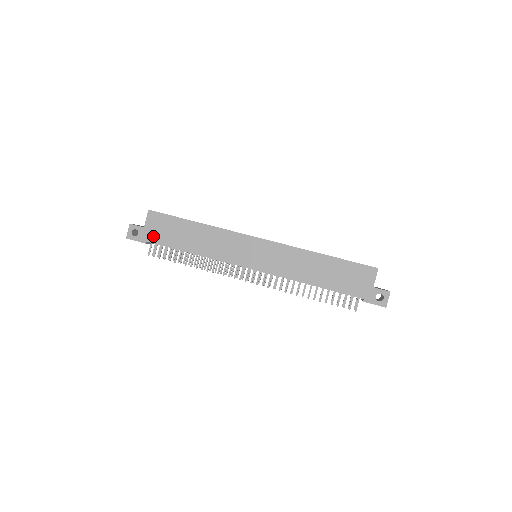
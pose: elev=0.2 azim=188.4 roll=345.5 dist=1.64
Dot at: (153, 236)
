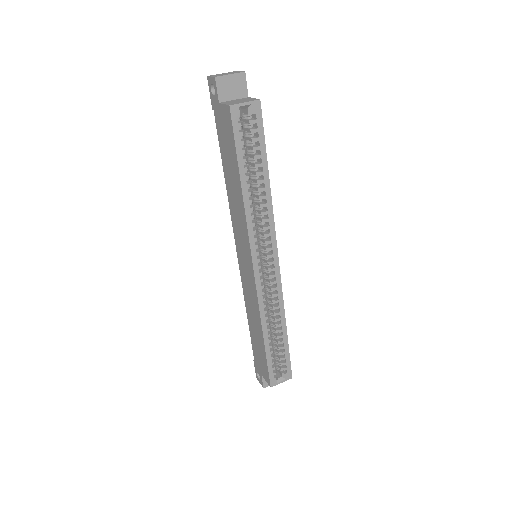
Dot at: (218, 120)
